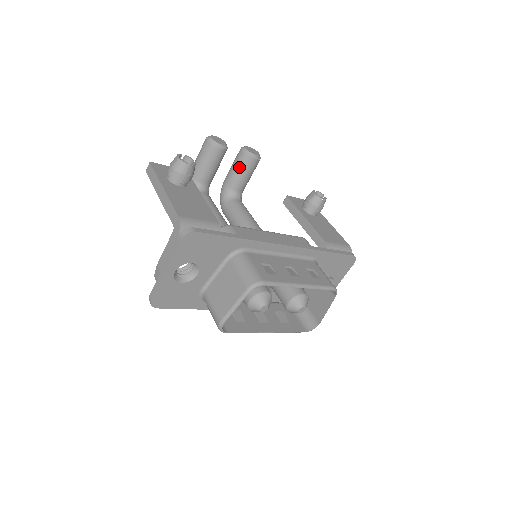
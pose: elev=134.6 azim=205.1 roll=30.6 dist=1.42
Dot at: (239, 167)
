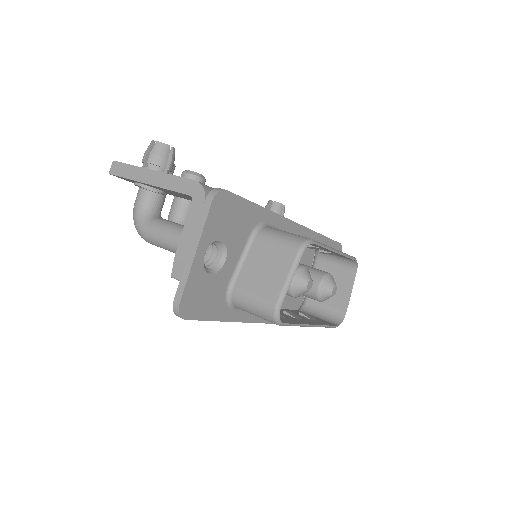
Dot at: occluded
